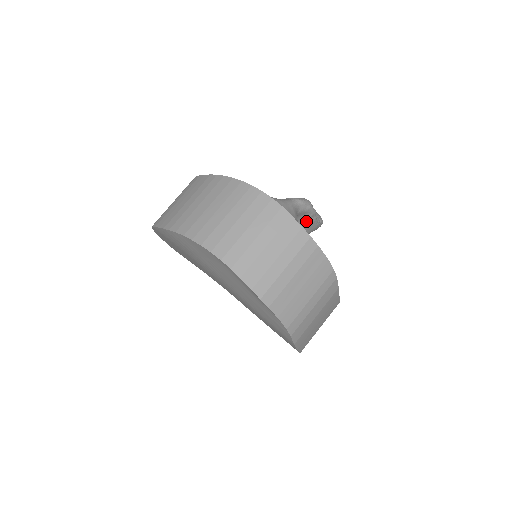
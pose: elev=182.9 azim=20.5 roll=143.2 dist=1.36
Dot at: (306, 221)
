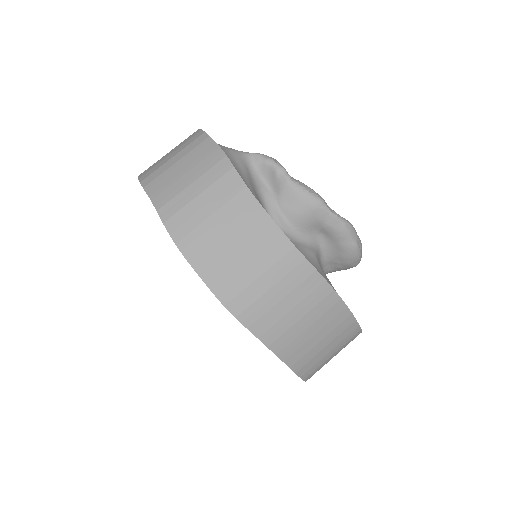
Dot at: (277, 183)
